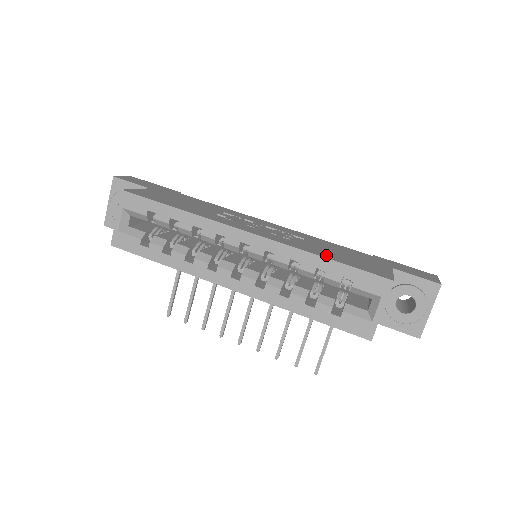
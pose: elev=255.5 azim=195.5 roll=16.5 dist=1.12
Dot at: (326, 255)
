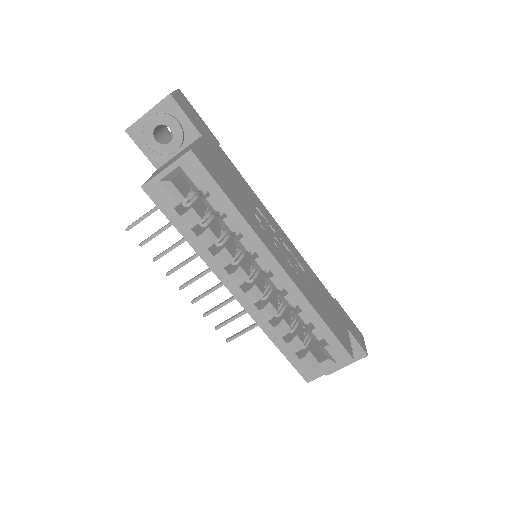
Dot at: (322, 313)
